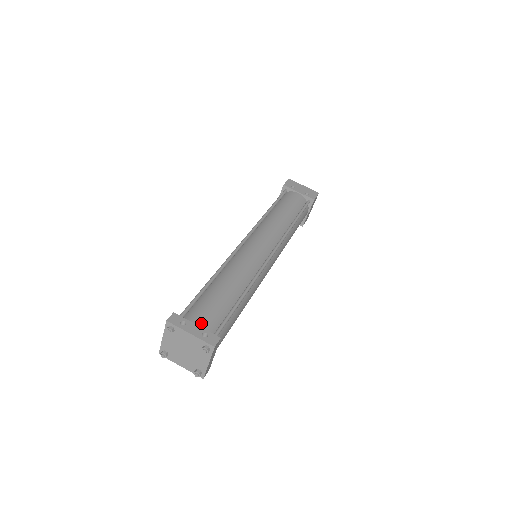
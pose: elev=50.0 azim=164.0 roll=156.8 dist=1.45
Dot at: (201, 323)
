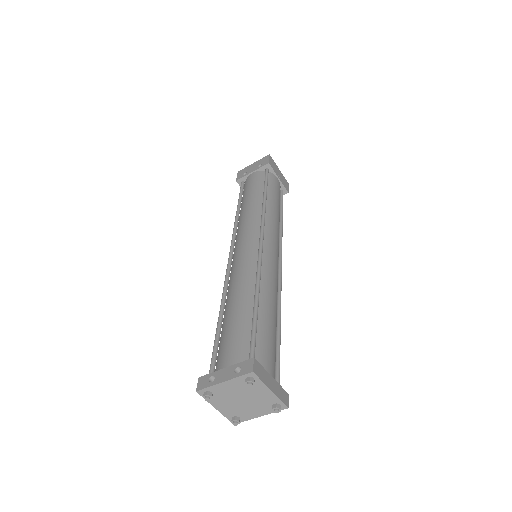
Dot at: (229, 362)
